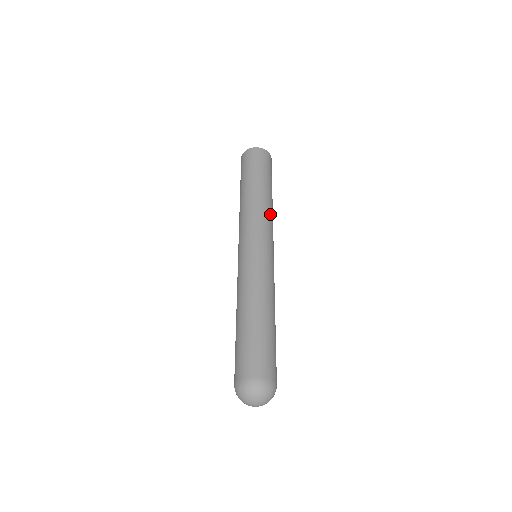
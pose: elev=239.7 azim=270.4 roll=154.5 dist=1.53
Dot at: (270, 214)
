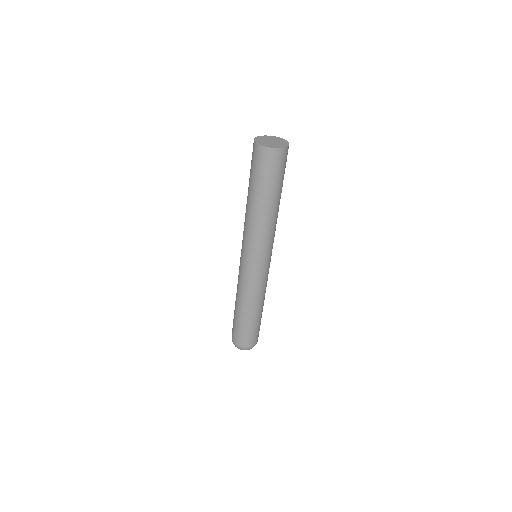
Dot at: (274, 227)
